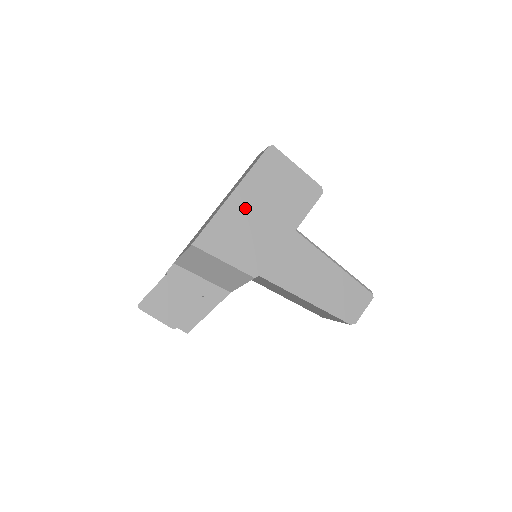
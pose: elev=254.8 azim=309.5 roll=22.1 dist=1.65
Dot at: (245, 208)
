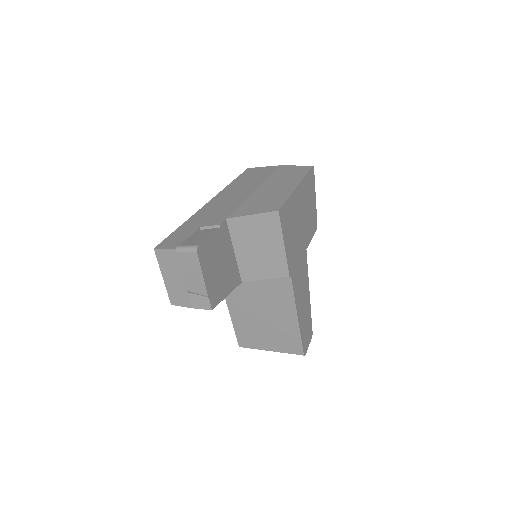
Dot at: (299, 205)
